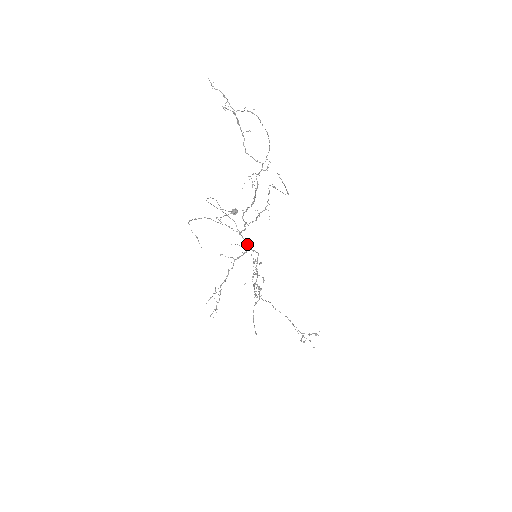
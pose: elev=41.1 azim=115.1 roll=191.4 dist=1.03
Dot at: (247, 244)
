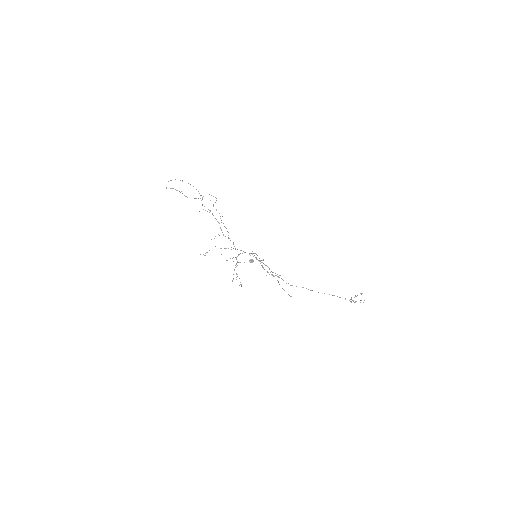
Dot at: (244, 252)
